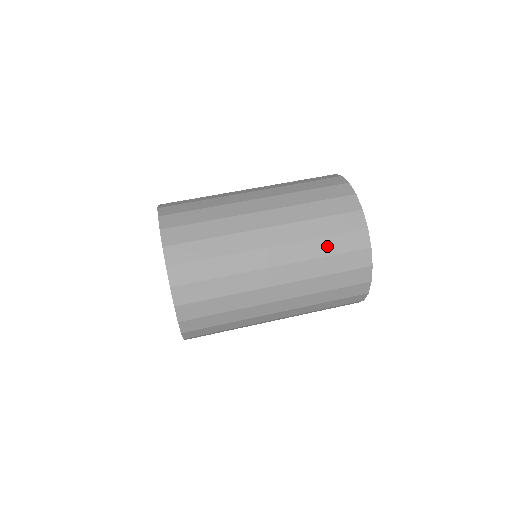
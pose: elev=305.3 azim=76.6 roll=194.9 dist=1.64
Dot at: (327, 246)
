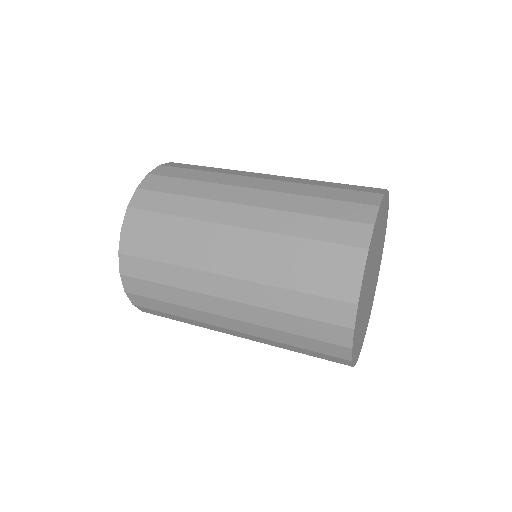
Dot at: (324, 192)
